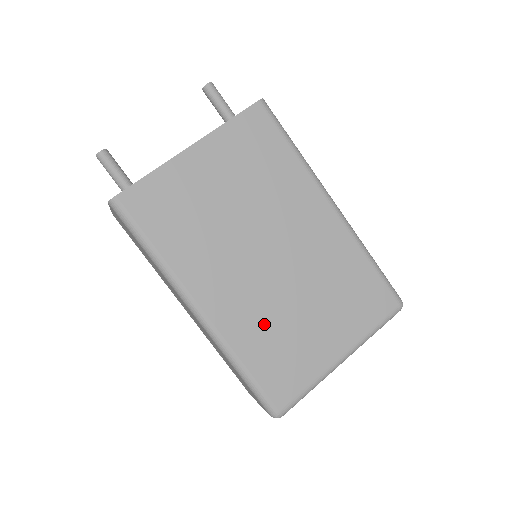
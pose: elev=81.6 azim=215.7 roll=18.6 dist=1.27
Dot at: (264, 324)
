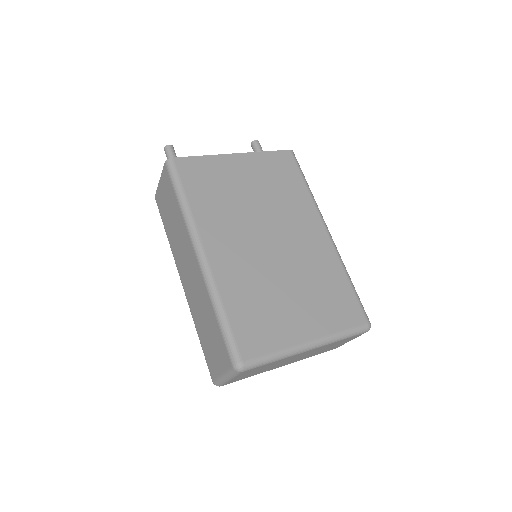
Dot at: (251, 286)
